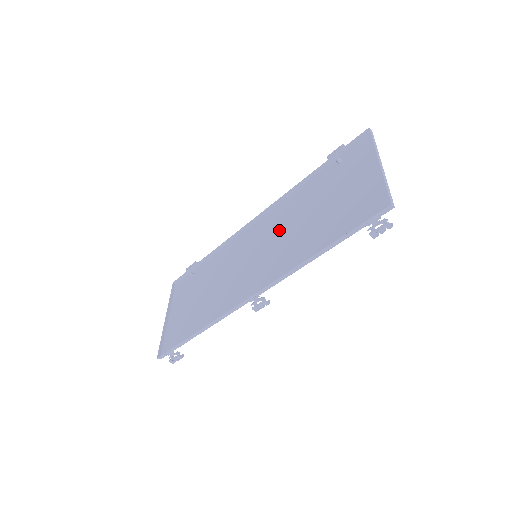
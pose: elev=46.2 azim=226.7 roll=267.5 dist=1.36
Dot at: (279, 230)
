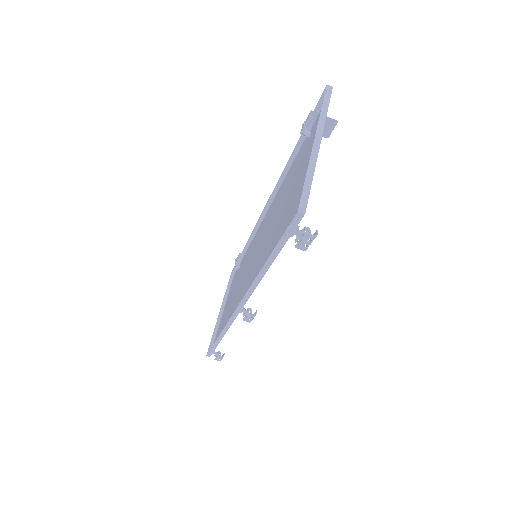
Dot at: (268, 226)
